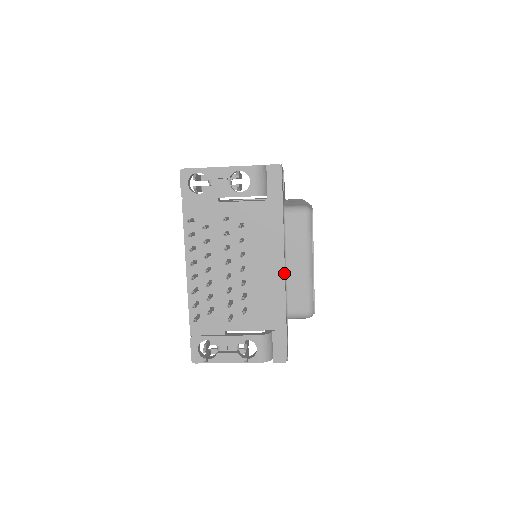
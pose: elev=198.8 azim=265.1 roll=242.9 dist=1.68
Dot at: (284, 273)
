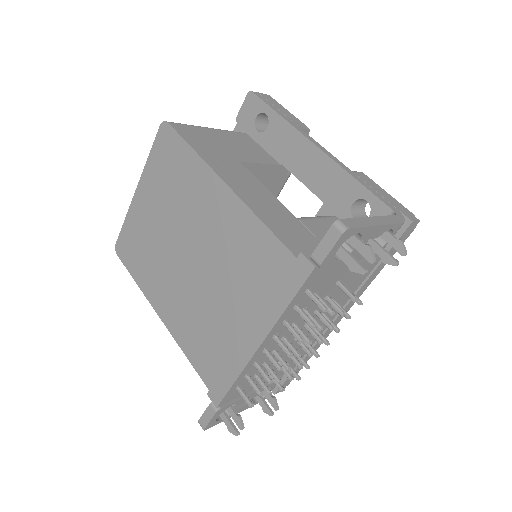
Dot at: occluded
